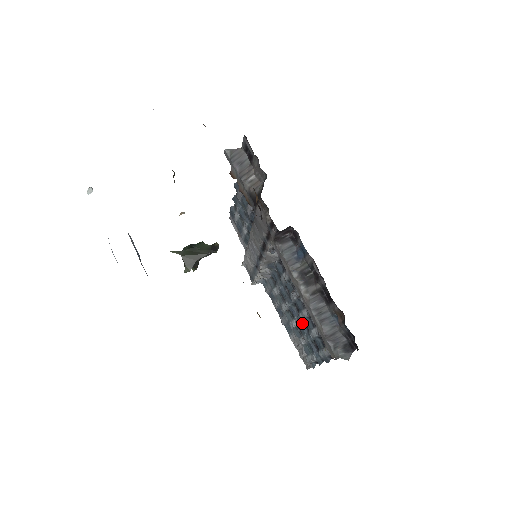
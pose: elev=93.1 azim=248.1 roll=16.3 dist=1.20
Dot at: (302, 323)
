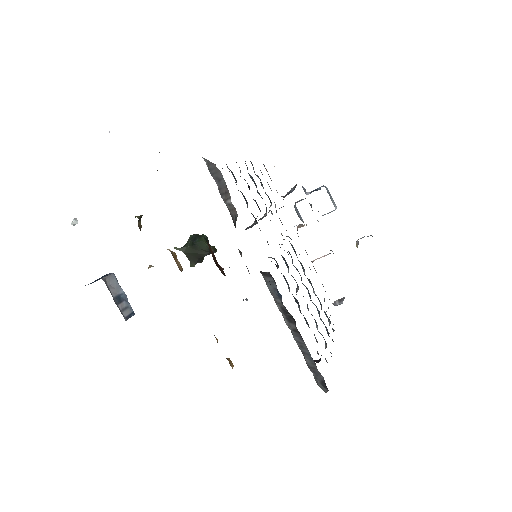
Dot at: occluded
